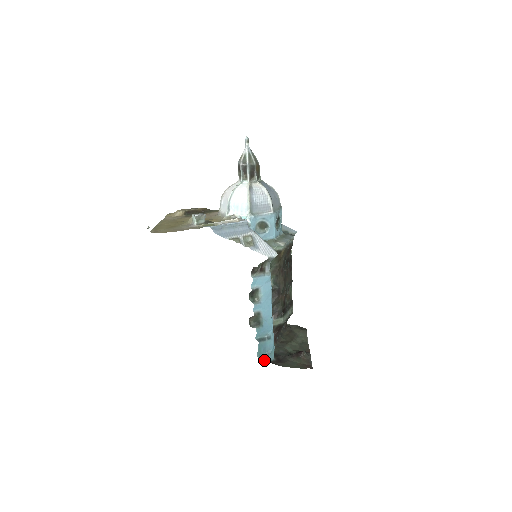
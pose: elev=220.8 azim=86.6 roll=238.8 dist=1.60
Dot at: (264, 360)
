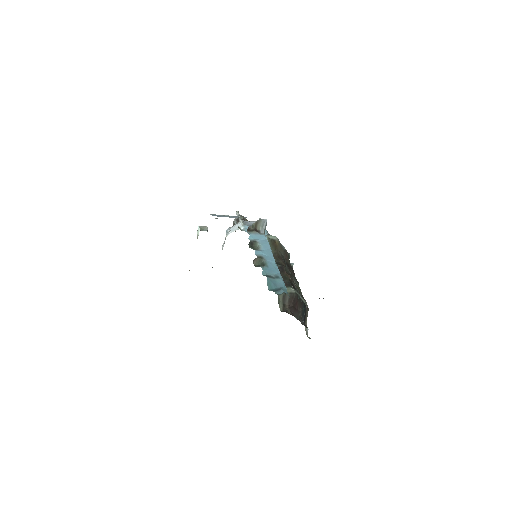
Dot at: (277, 293)
